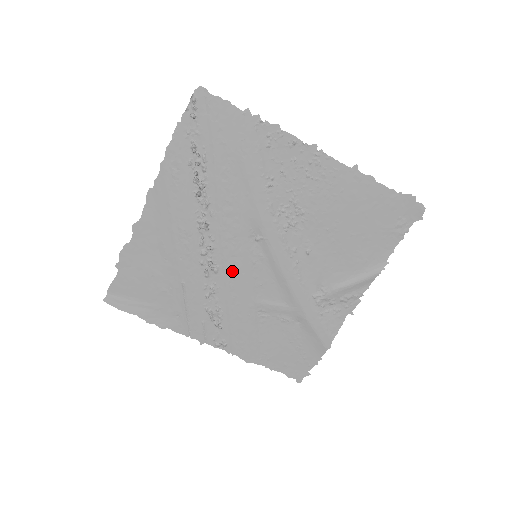
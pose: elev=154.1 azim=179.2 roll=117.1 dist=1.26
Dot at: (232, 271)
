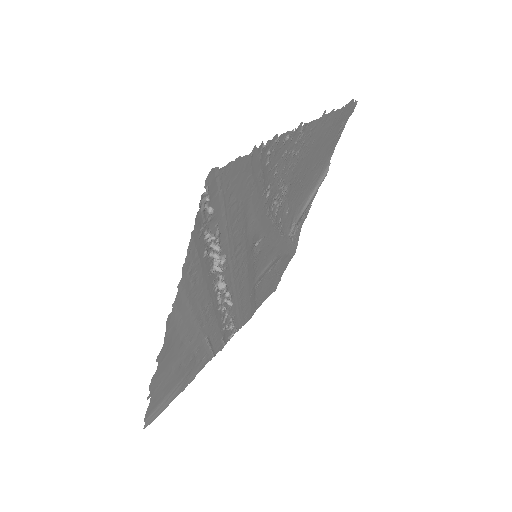
Dot at: (241, 286)
